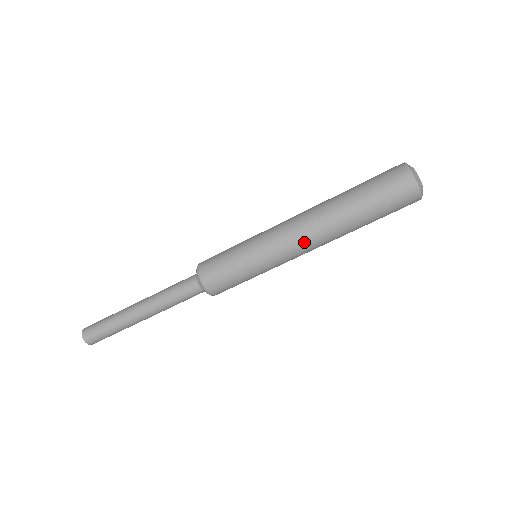
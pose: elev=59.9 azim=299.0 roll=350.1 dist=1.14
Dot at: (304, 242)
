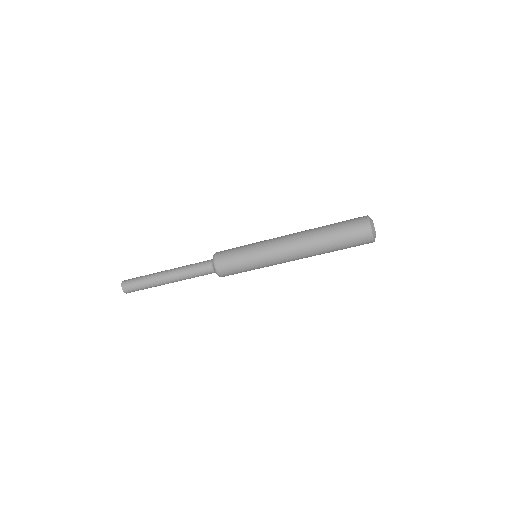
Dot at: (294, 260)
